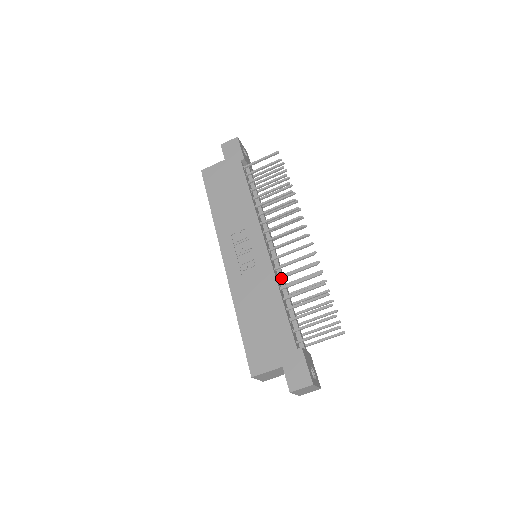
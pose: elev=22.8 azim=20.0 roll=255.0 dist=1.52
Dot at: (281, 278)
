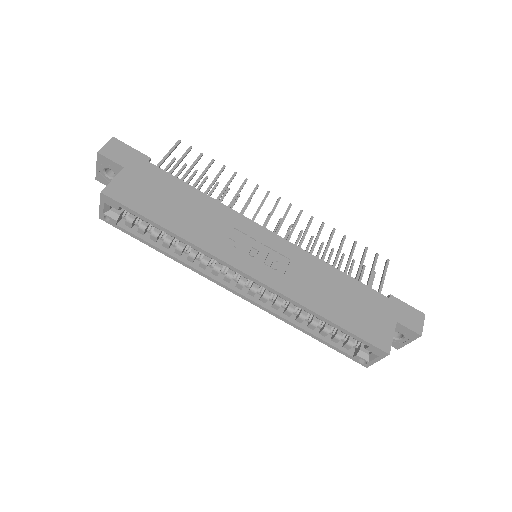
Dot at: occluded
